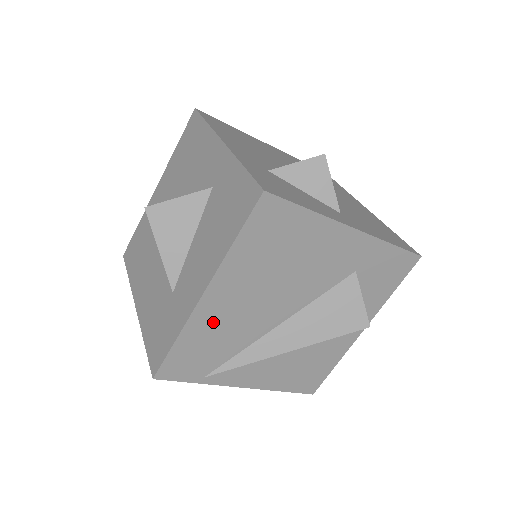
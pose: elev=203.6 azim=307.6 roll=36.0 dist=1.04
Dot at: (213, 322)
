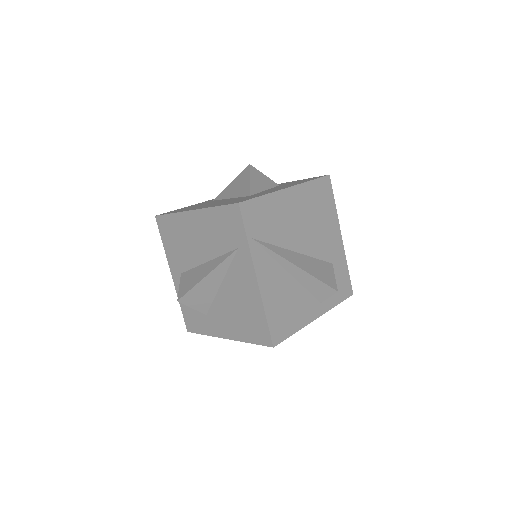
Dot at: (280, 208)
